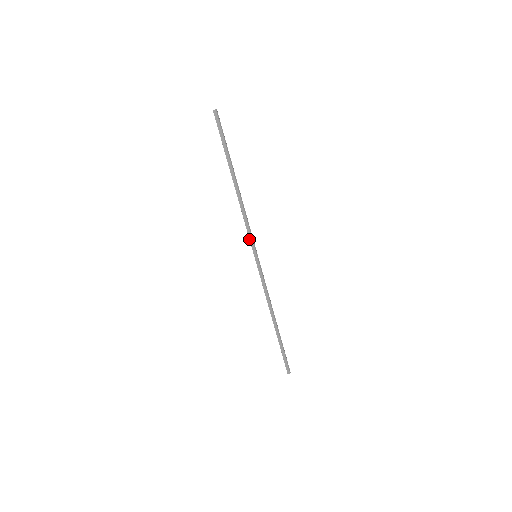
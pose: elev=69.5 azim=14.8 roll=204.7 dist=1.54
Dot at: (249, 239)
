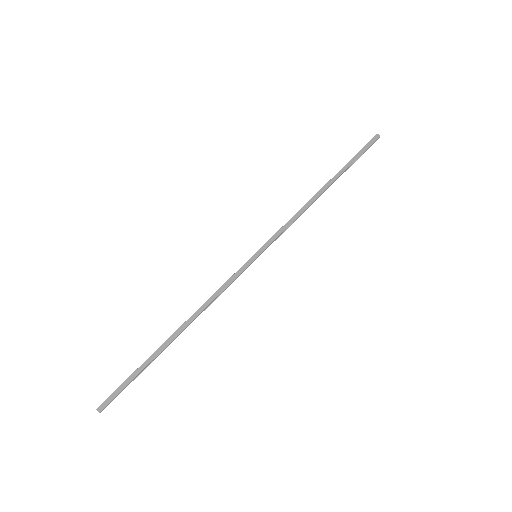
Dot at: (272, 236)
